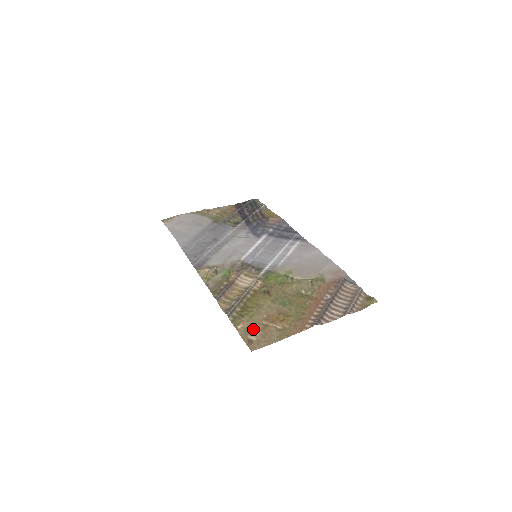
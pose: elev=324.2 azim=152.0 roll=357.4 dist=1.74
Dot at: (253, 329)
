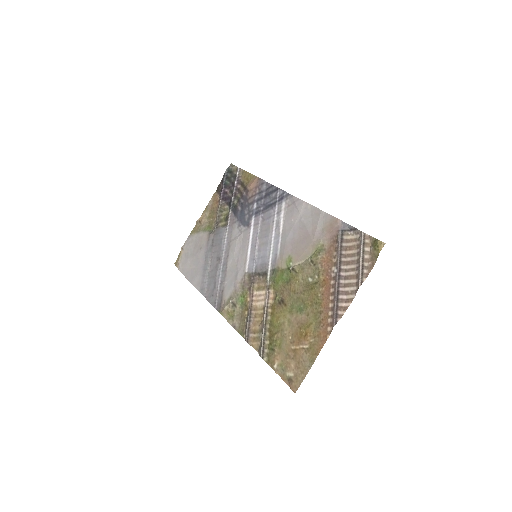
Dot at: (287, 362)
